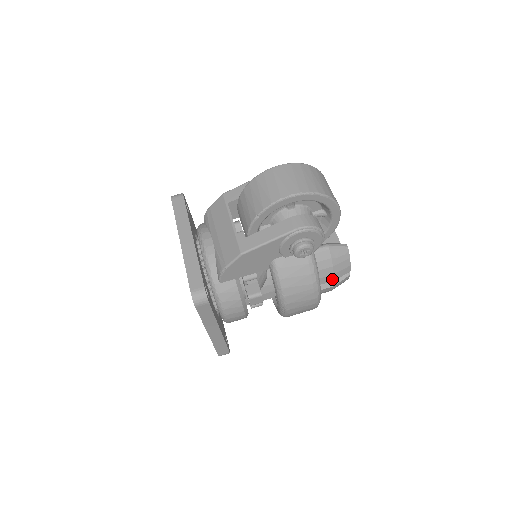
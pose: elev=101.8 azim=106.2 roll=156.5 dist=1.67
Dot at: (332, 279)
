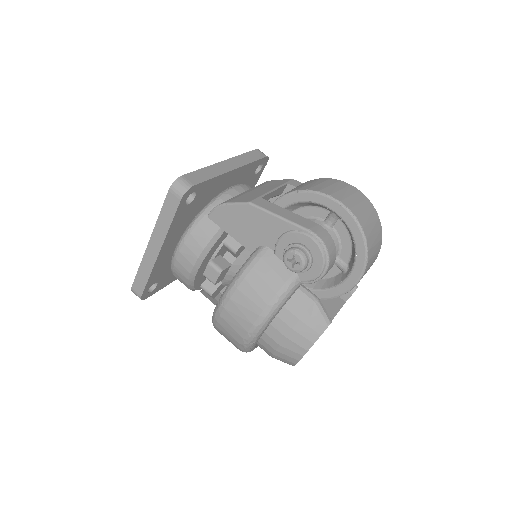
Dot at: (286, 333)
